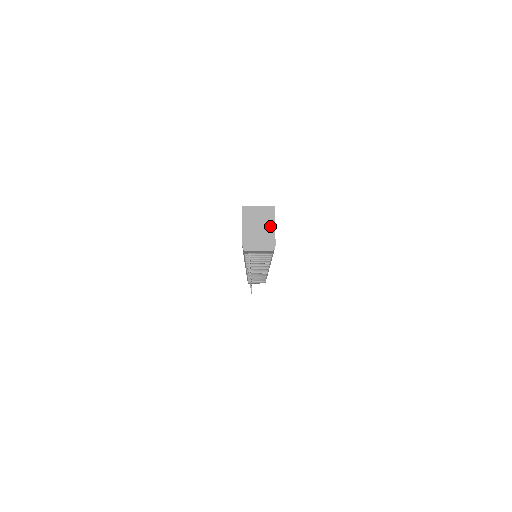
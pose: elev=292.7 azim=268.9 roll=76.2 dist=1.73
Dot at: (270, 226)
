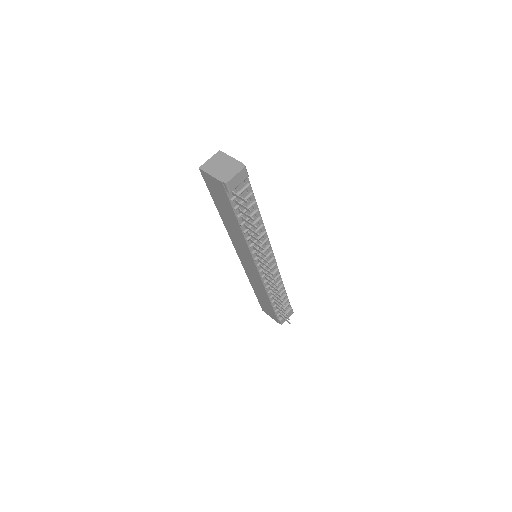
Dot at: (228, 160)
